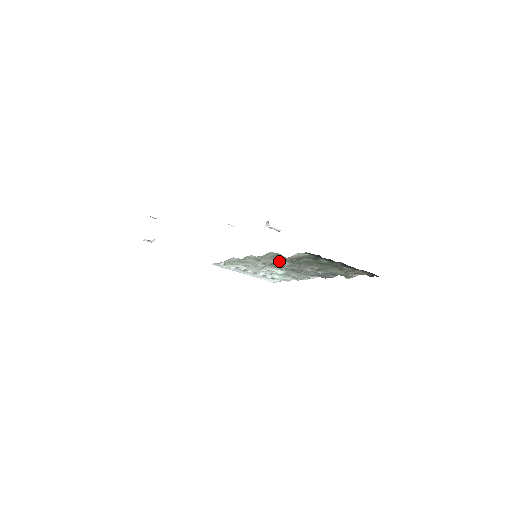
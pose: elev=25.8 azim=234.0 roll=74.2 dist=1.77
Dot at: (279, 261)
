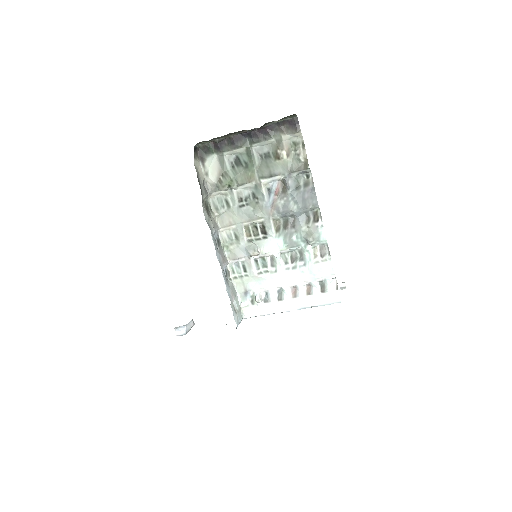
Dot at: (242, 214)
